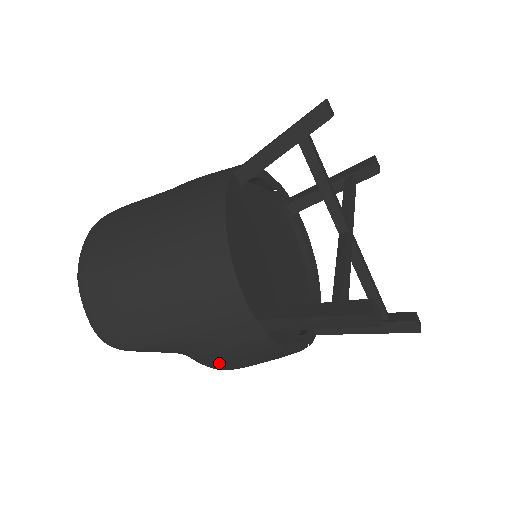
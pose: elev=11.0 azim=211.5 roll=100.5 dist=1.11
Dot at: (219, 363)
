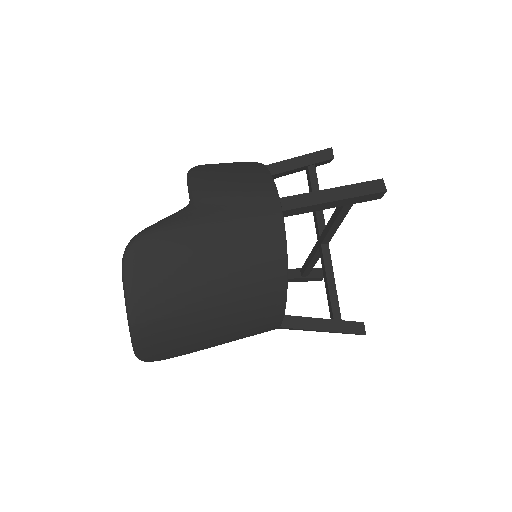
Dot at: occluded
